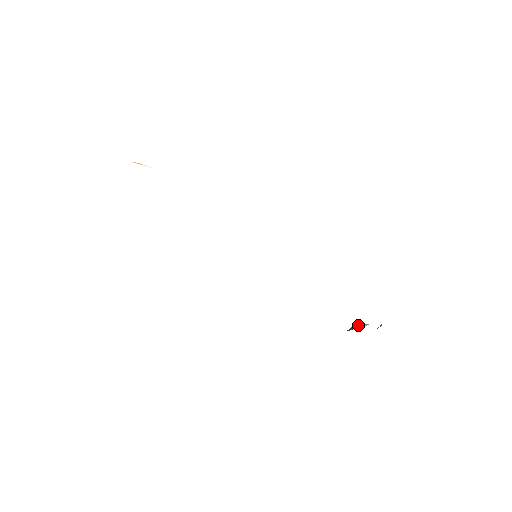
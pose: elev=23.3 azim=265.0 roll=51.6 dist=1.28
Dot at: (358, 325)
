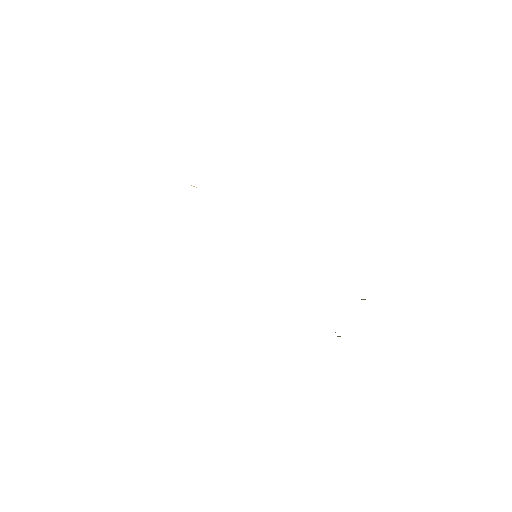
Dot at: occluded
